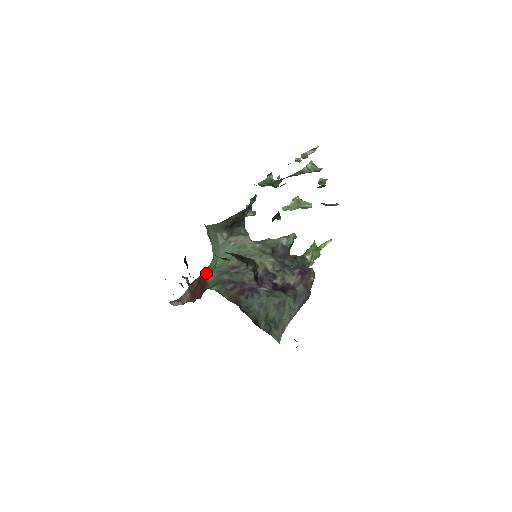
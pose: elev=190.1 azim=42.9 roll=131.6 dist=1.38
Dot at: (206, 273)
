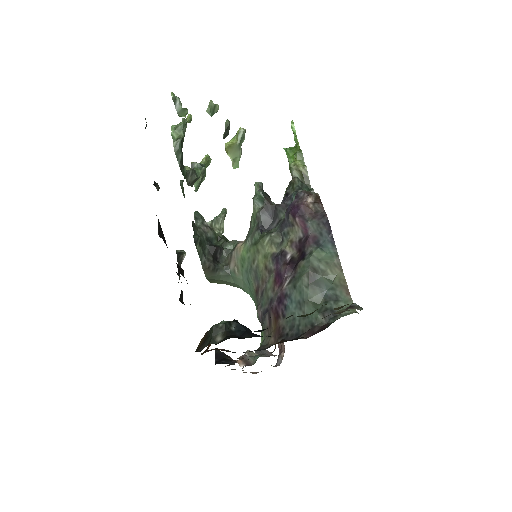
Dot at: occluded
